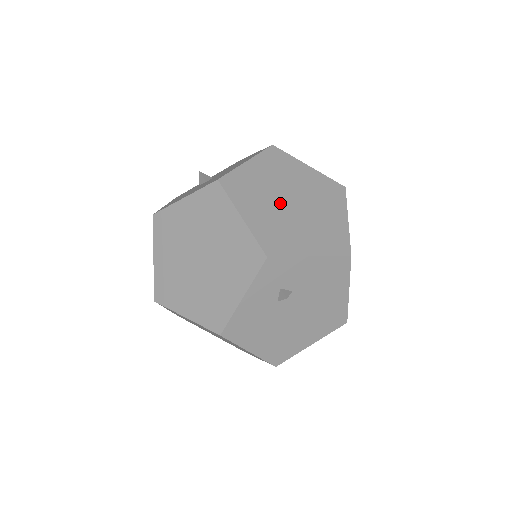
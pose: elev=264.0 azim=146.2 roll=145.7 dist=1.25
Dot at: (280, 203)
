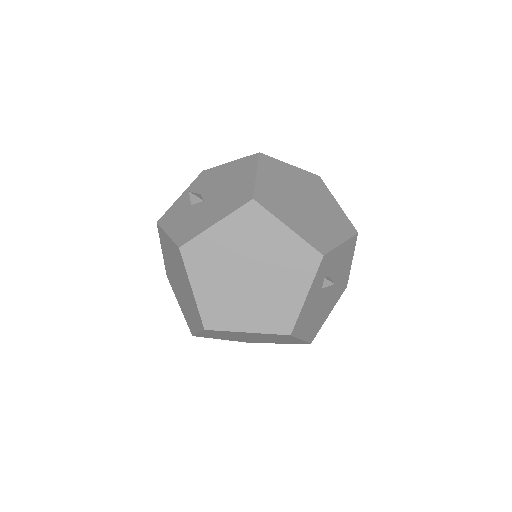
Dot at: (299, 205)
